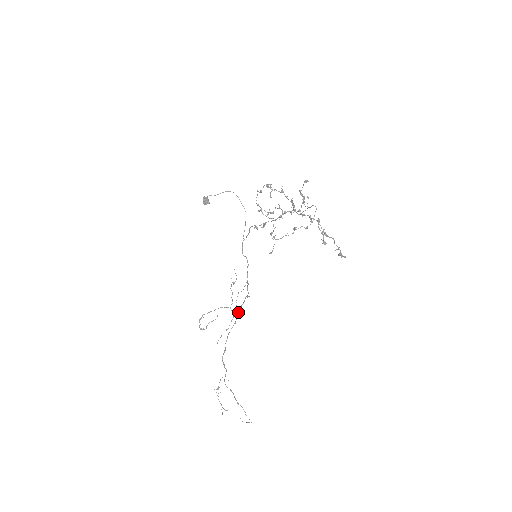
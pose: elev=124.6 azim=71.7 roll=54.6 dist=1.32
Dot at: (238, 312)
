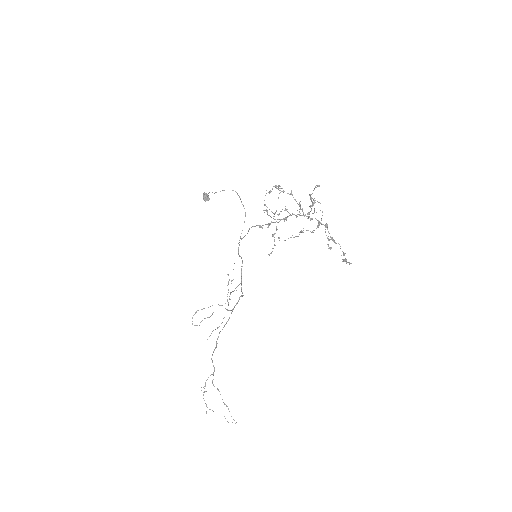
Dot at: (232, 311)
